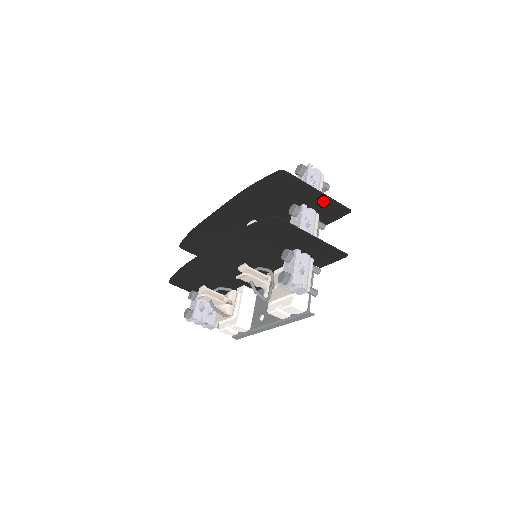
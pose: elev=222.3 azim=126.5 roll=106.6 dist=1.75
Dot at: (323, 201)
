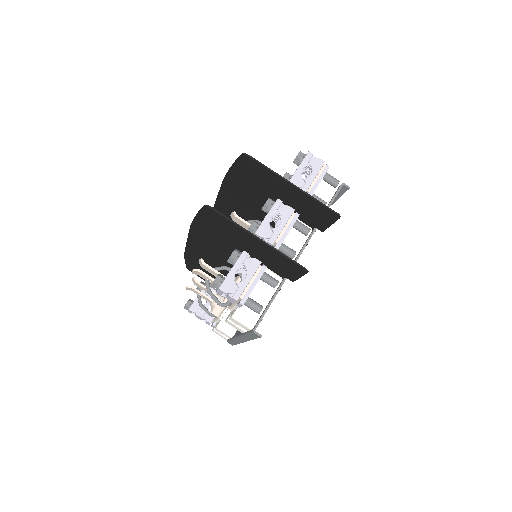
Dot at: (303, 198)
